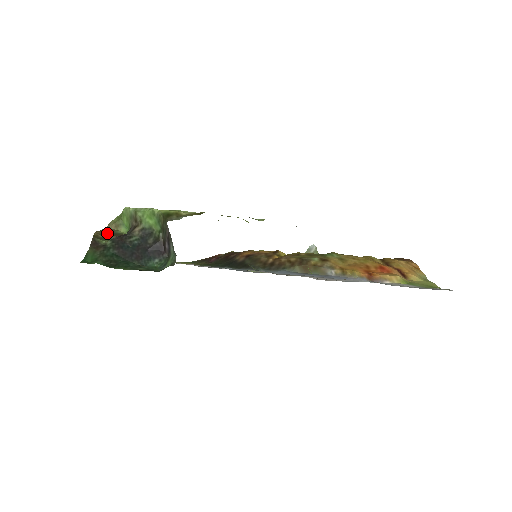
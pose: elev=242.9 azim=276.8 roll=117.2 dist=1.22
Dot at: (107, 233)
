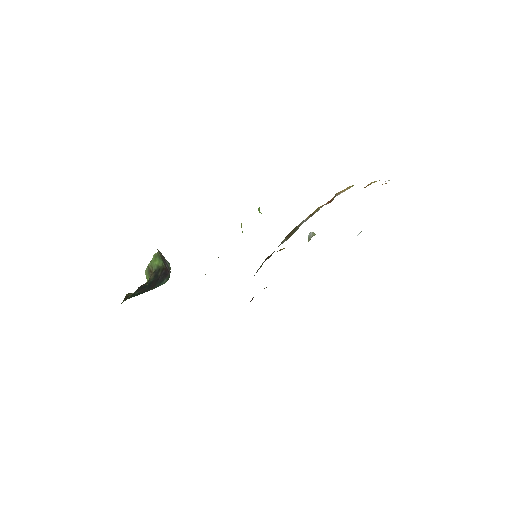
Dot at: occluded
